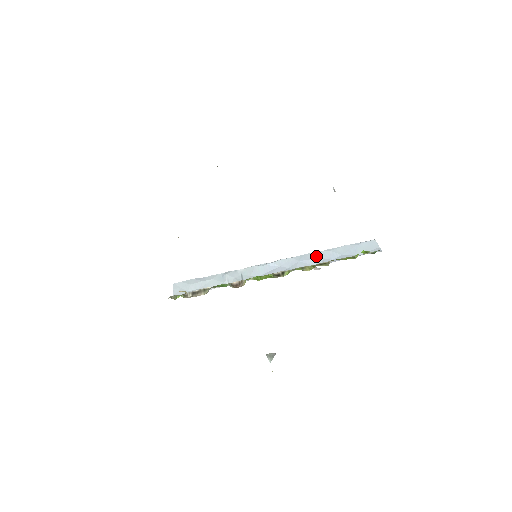
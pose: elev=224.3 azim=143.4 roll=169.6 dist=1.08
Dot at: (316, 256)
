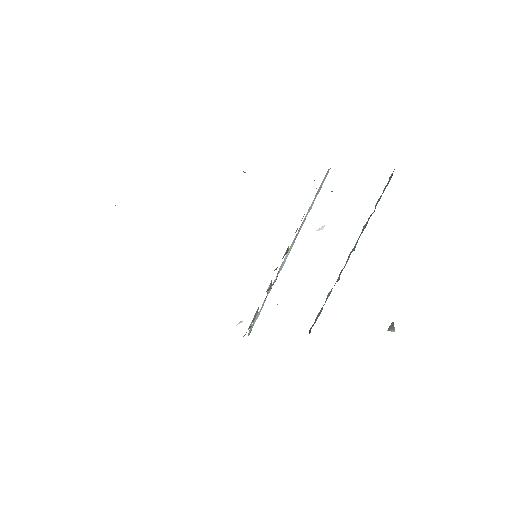
Dot at: (304, 220)
